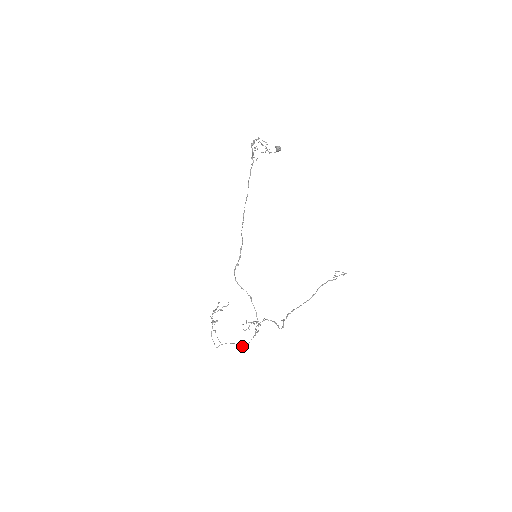
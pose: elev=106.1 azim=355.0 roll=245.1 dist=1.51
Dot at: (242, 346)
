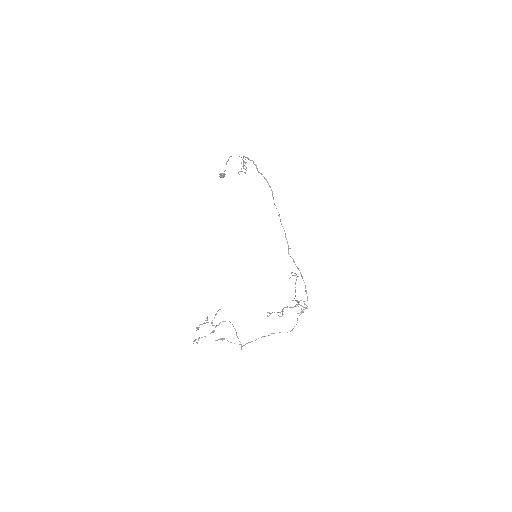
Dot at: occluded
